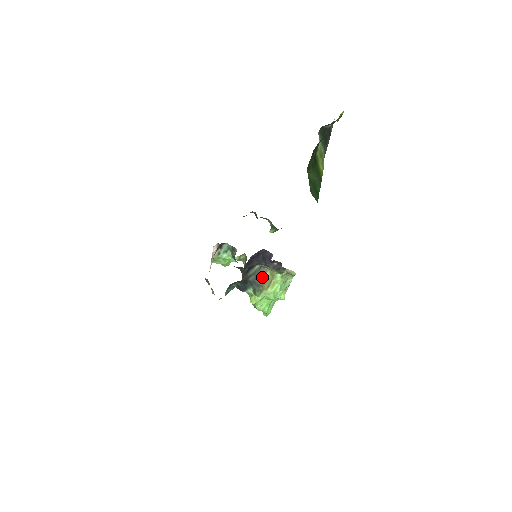
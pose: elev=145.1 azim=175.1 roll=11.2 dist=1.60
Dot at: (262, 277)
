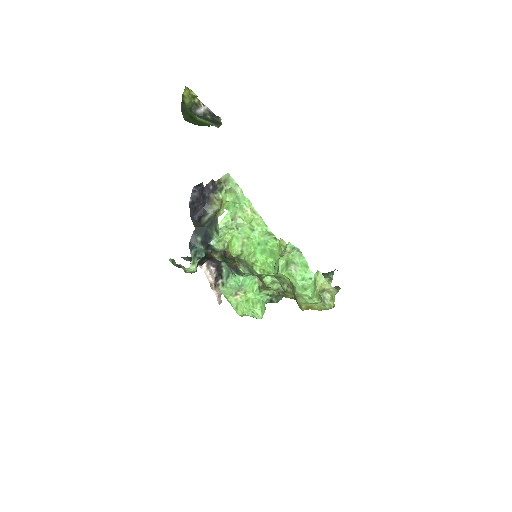
Dot at: occluded
